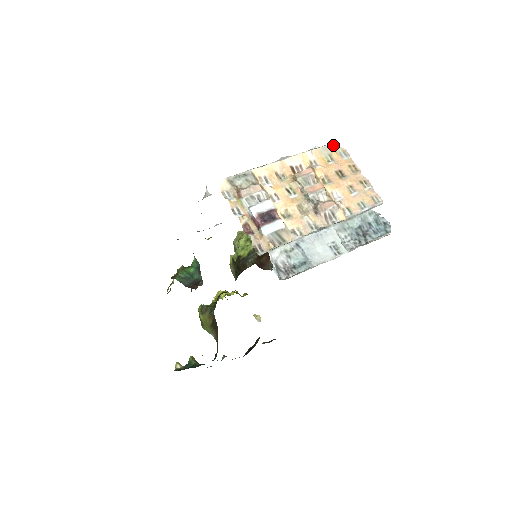
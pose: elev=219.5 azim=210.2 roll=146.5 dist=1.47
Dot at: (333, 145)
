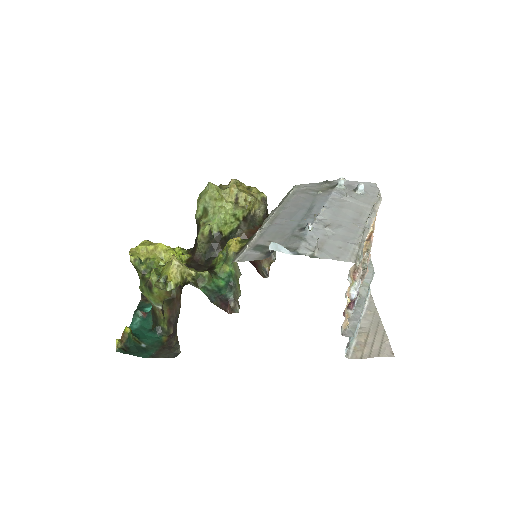
Dot at: occluded
